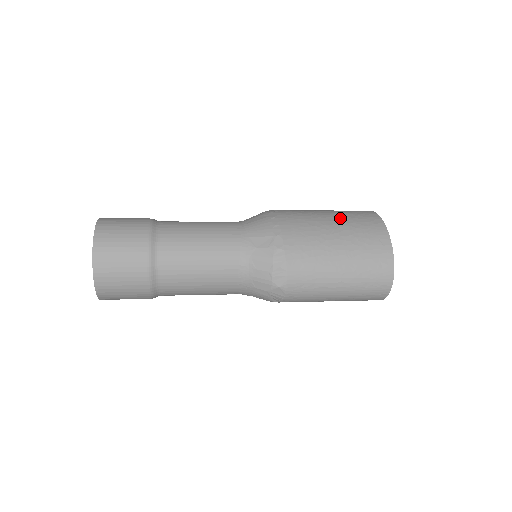
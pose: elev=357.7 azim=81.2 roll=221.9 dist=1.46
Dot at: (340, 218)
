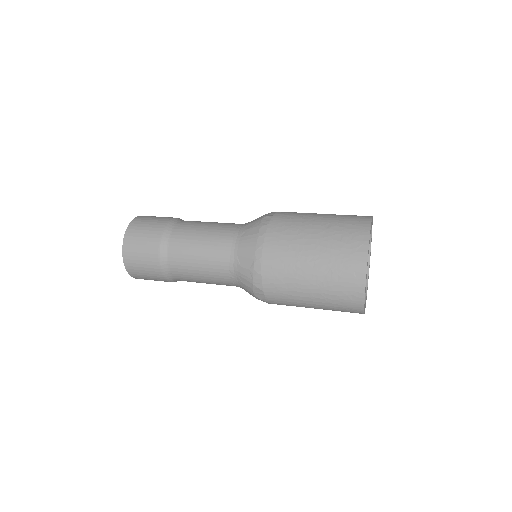
Dot at: (324, 241)
